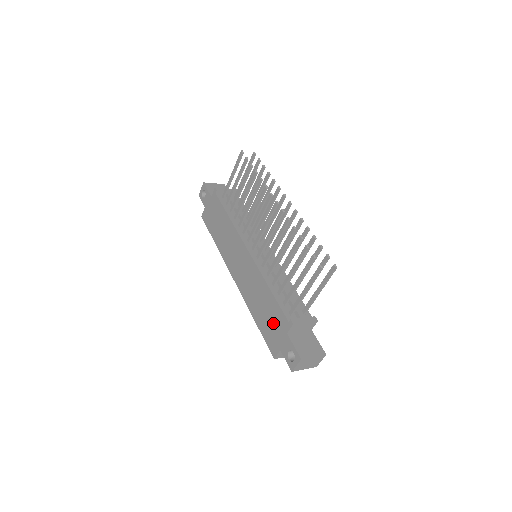
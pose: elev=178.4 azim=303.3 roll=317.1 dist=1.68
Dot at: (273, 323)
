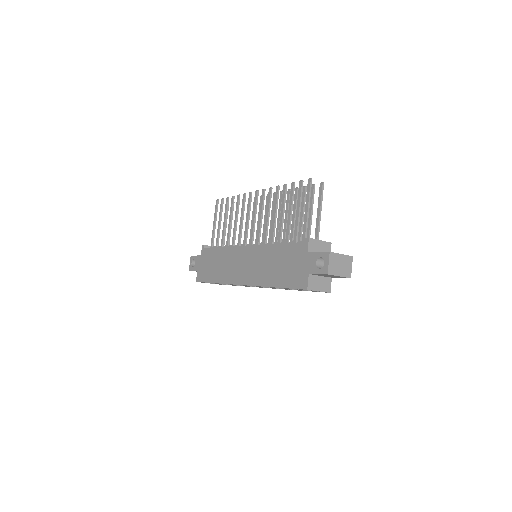
Dot at: (292, 263)
